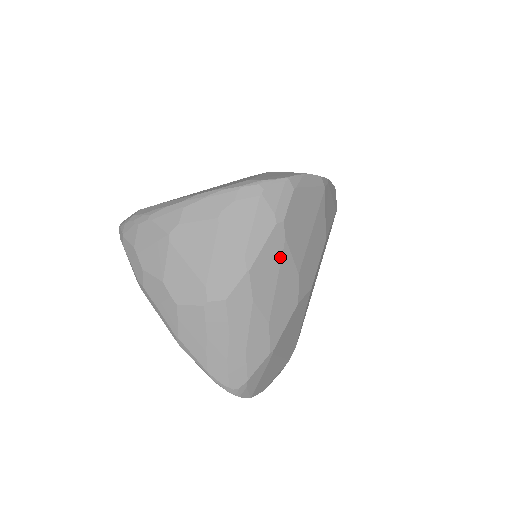
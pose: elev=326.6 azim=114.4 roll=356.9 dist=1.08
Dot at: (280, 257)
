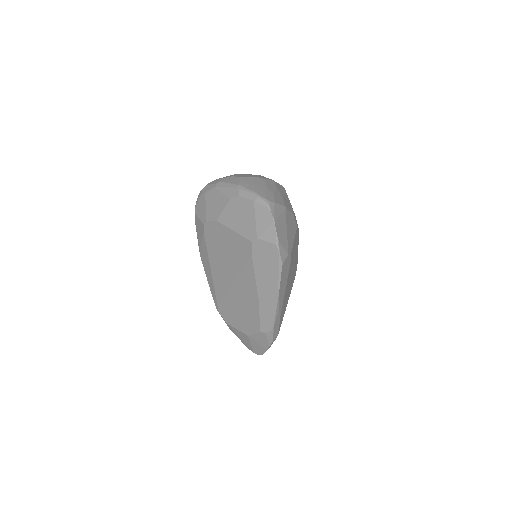
Dot at: (285, 192)
